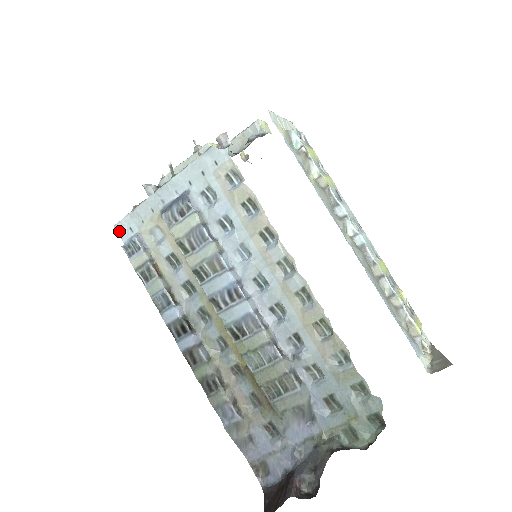
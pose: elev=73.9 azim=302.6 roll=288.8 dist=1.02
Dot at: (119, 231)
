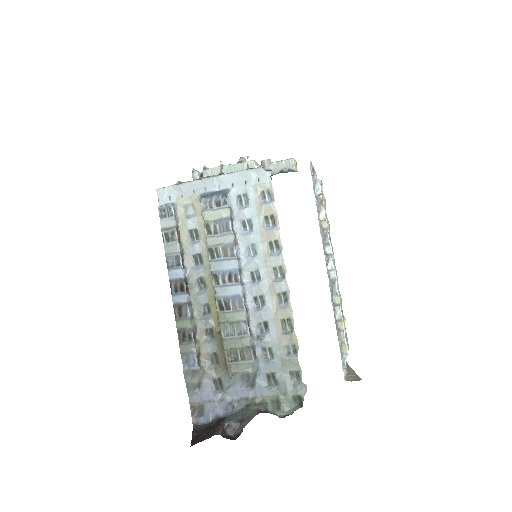
Dot at: (159, 195)
